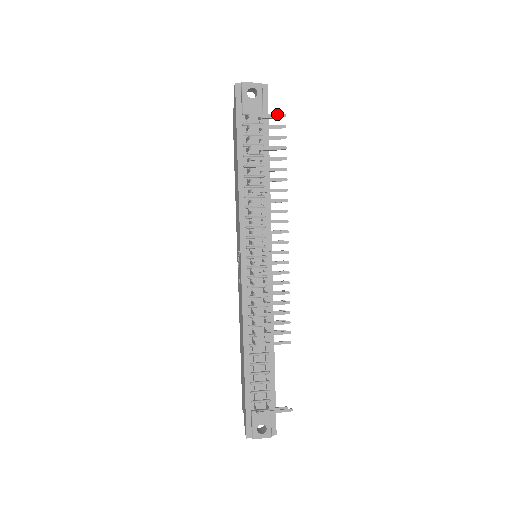
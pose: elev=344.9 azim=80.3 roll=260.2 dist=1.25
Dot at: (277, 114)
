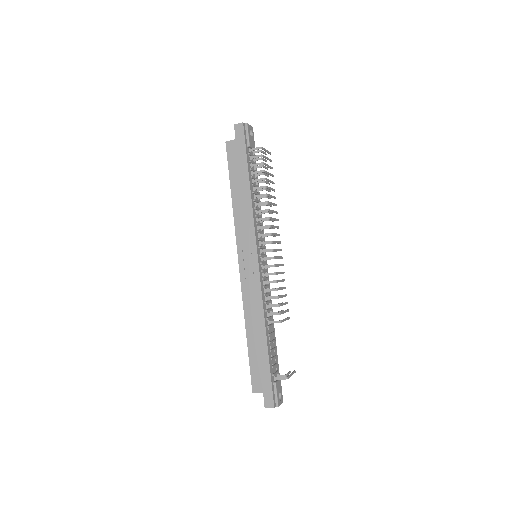
Dot at: occluded
